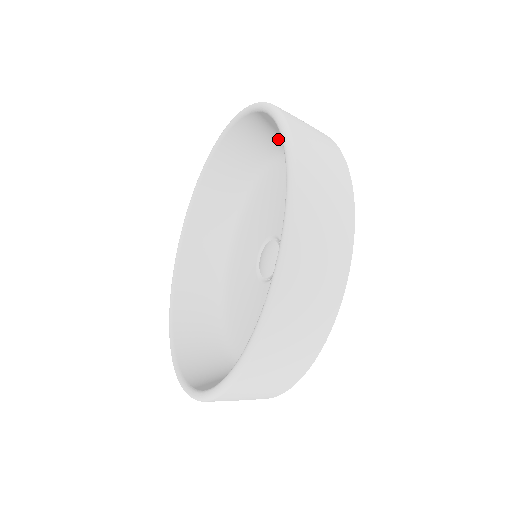
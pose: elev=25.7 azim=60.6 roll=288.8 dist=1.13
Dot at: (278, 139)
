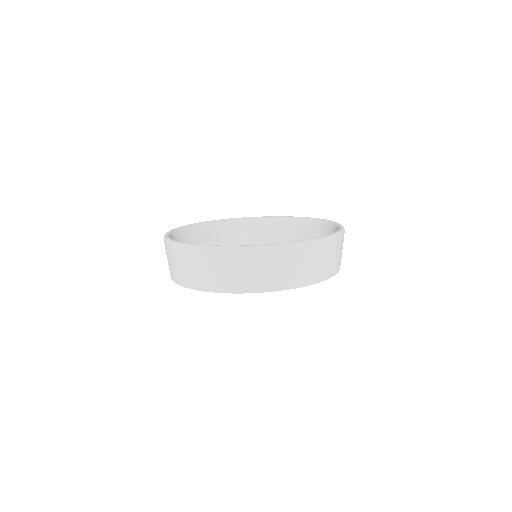
Dot at: occluded
